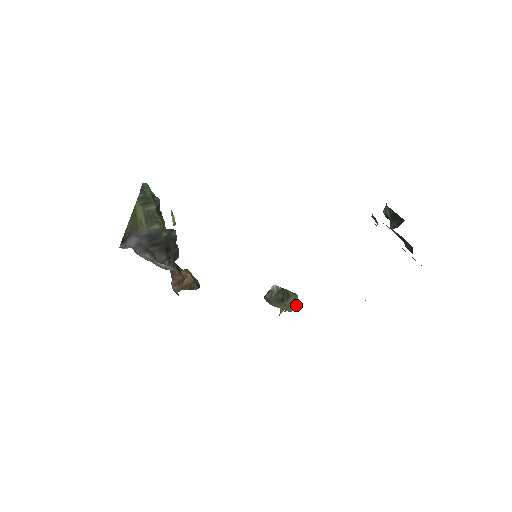
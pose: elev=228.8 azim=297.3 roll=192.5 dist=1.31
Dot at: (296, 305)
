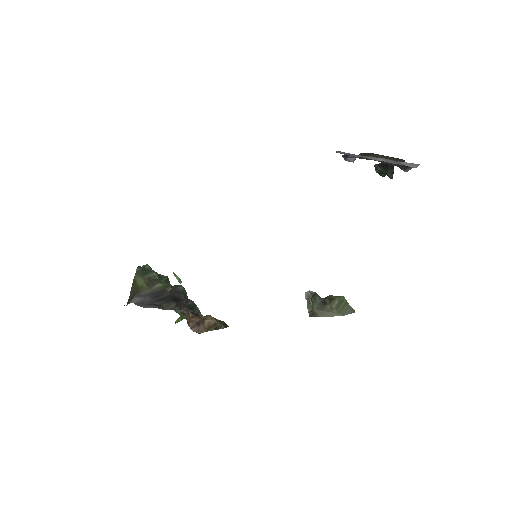
Dot at: (347, 307)
